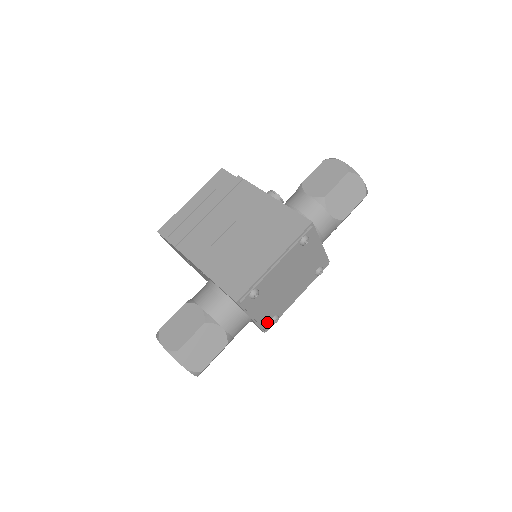
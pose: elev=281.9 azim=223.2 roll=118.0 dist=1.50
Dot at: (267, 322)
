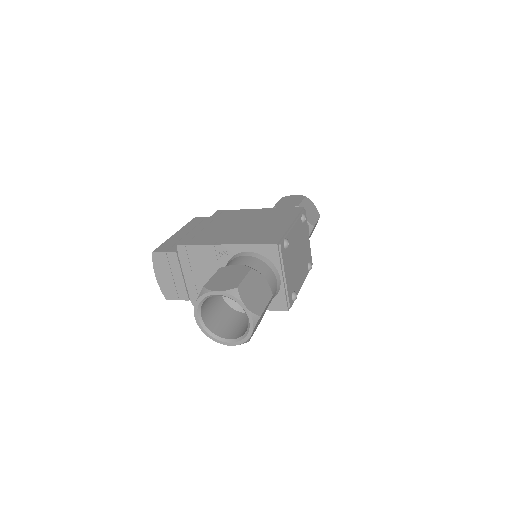
Dot at: (290, 295)
